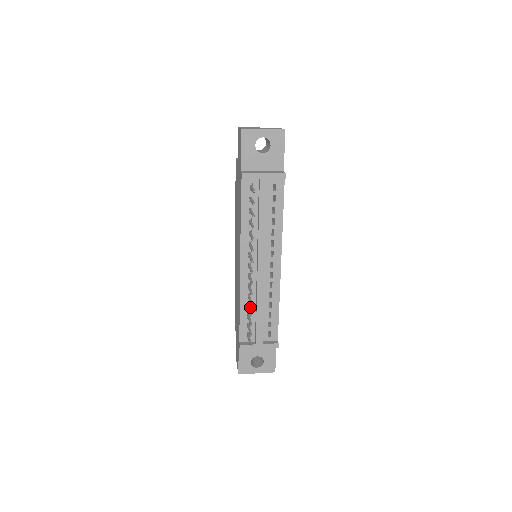
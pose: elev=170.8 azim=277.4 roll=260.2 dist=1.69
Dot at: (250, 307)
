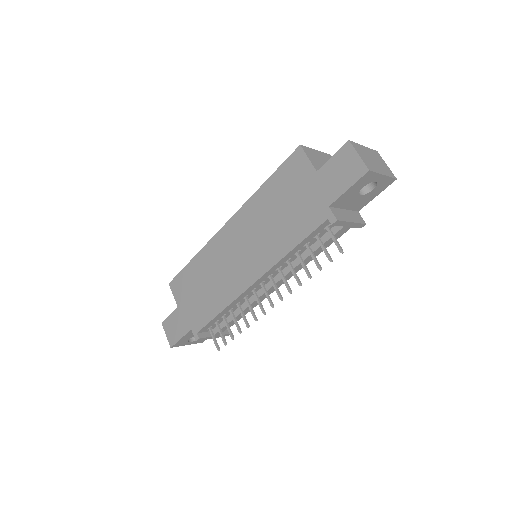
Dot at: occluded
